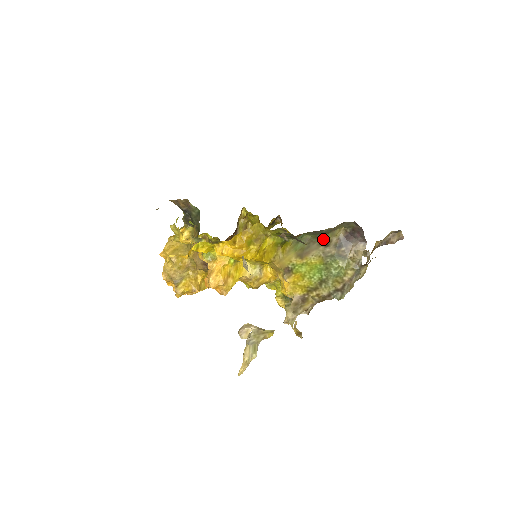
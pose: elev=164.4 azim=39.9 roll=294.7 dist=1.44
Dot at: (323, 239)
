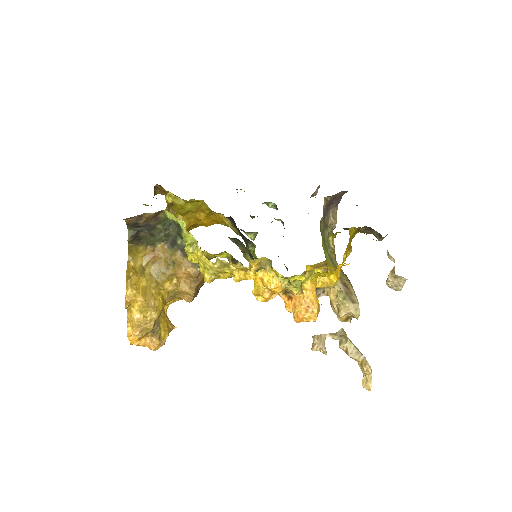
Dot at: occluded
